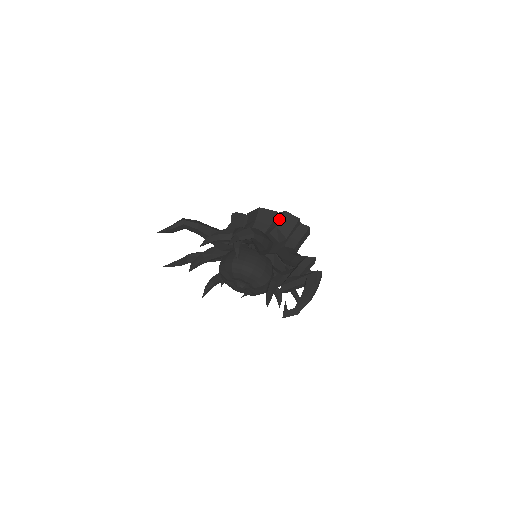
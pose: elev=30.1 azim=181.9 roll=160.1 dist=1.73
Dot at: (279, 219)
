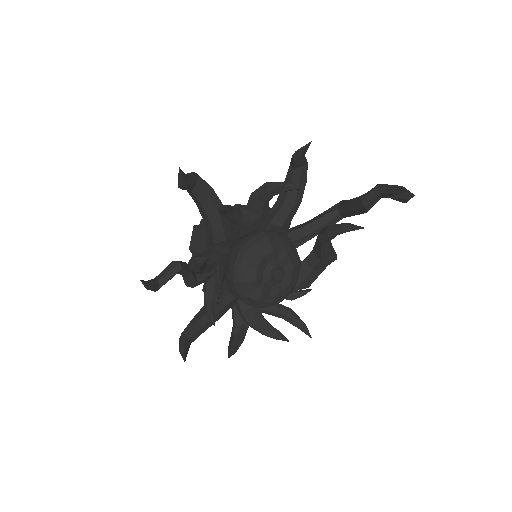
Dot at: occluded
